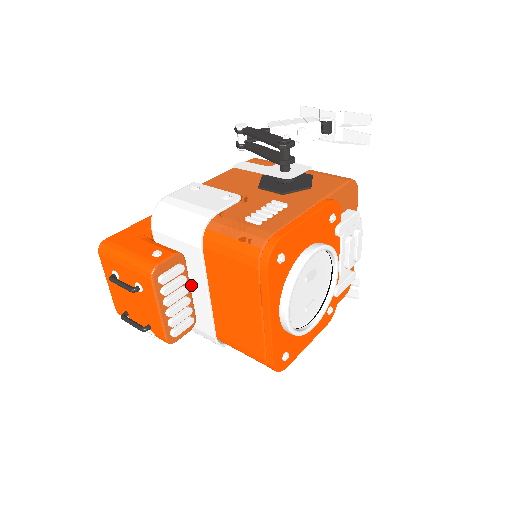
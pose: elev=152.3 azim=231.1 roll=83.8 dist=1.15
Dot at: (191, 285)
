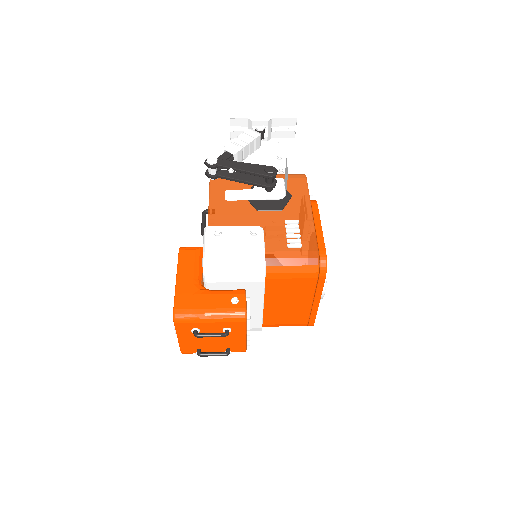
Dot at: occluded
